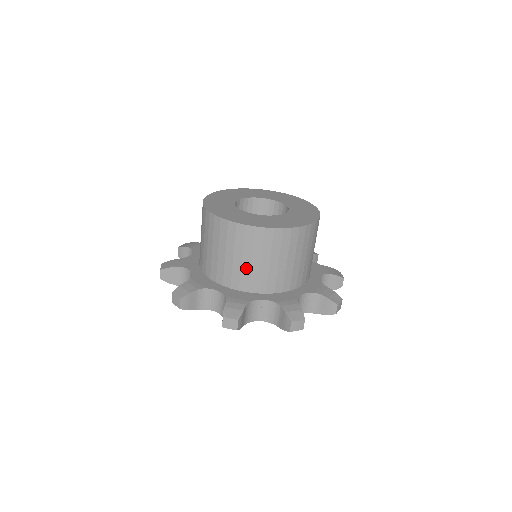
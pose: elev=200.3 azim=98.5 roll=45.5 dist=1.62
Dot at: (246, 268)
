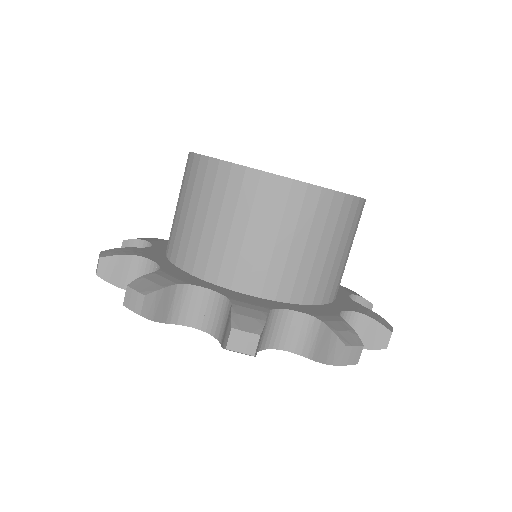
Dot at: (265, 253)
